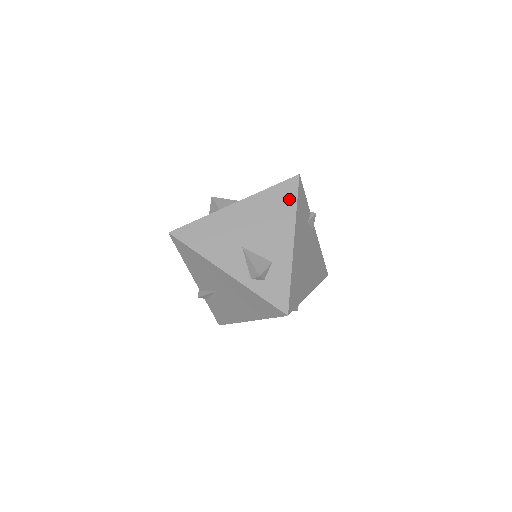
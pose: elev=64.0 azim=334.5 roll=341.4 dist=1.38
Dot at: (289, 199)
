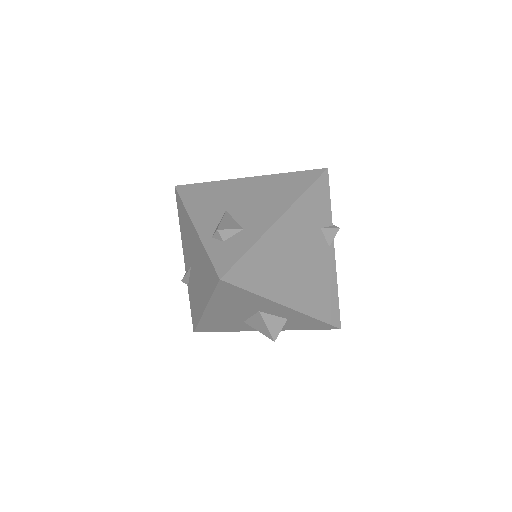
Dot at: (302, 184)
